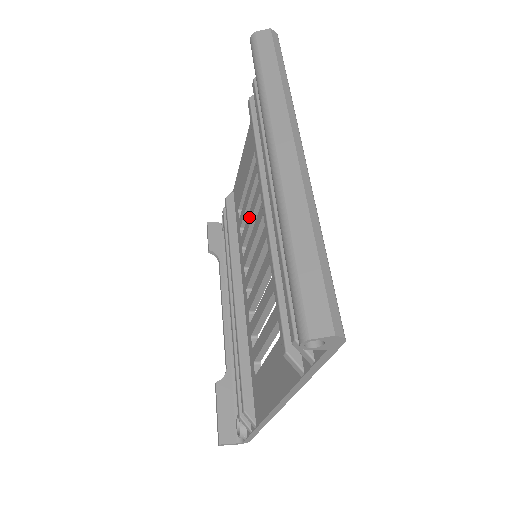
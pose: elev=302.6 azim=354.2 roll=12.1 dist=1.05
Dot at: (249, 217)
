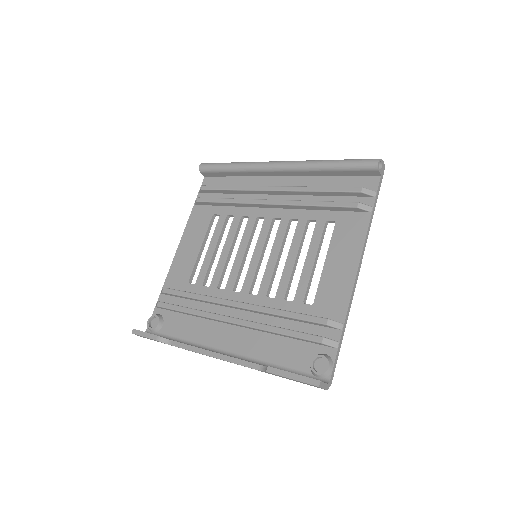
Dot at: (223, 257)
